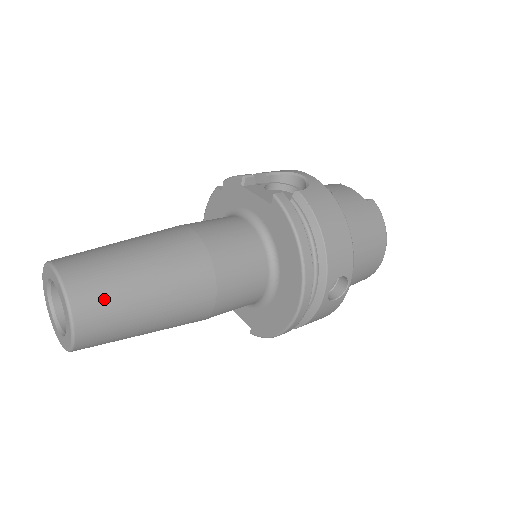
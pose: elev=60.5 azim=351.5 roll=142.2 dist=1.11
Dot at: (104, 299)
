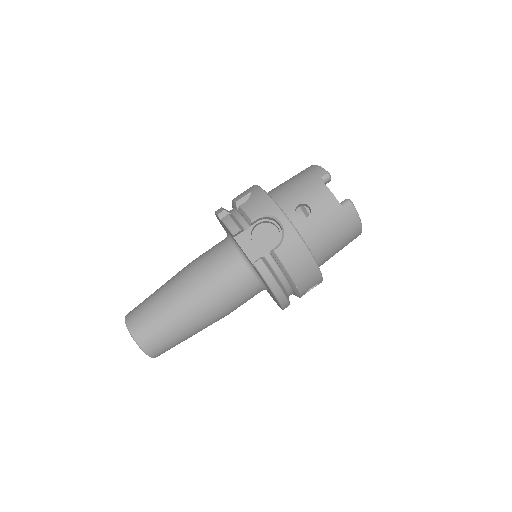
Dot at: (163, 345)
